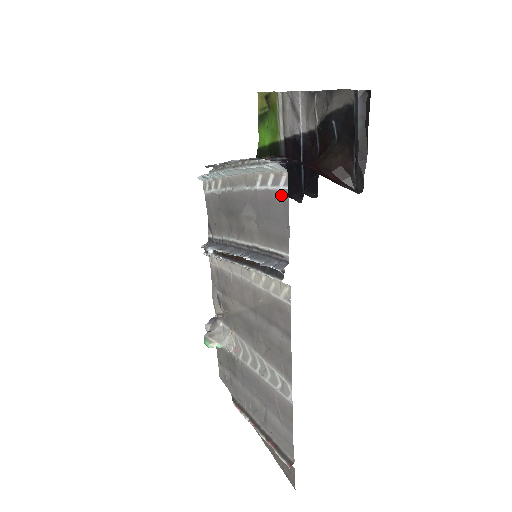
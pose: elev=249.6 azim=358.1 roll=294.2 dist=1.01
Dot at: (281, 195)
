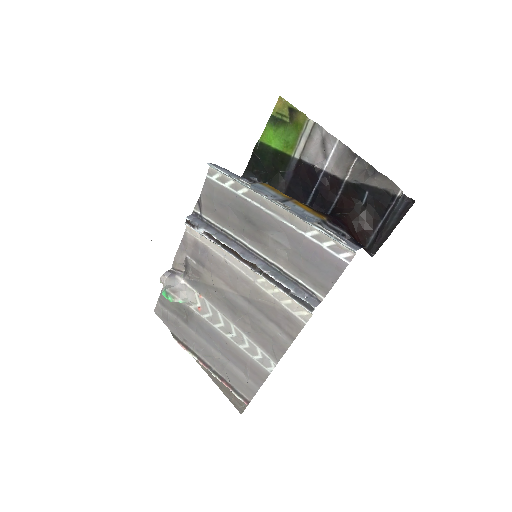
Dot at: (337, 261)
